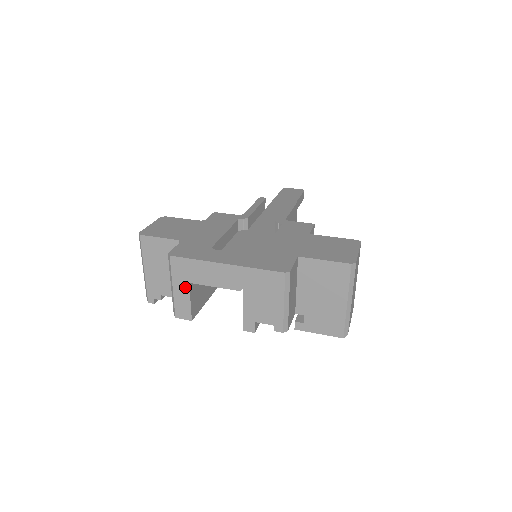
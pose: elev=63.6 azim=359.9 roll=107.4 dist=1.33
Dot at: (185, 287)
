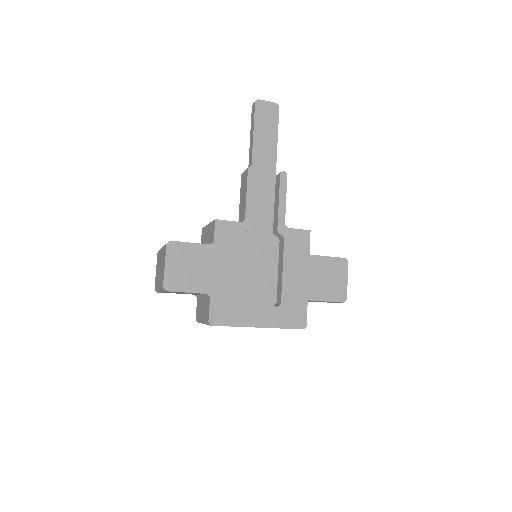
Dot at: occluded
